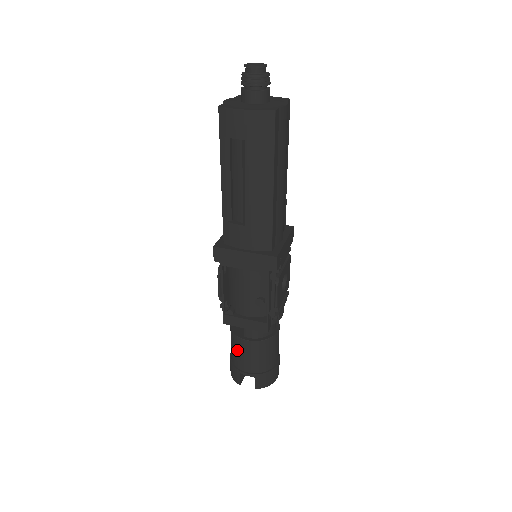
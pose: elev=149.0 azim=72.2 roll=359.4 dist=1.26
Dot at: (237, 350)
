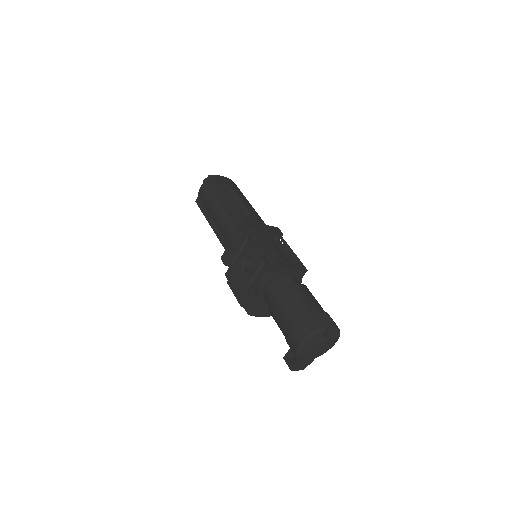
Dot at: (299, 296)
